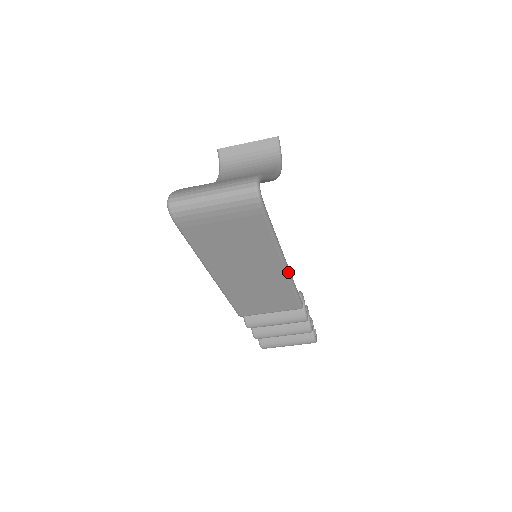
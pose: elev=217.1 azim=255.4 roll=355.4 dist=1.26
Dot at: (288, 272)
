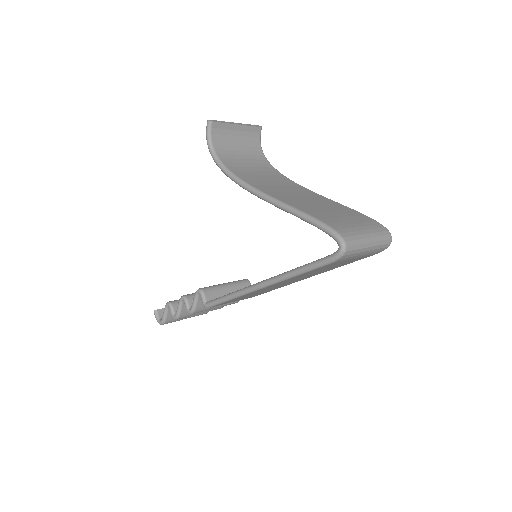
Dot at: occluded
